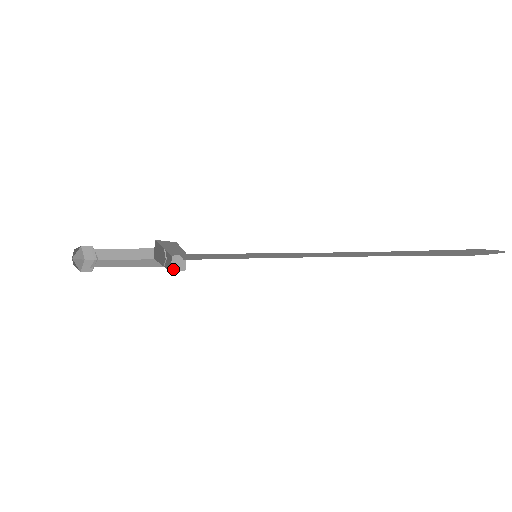
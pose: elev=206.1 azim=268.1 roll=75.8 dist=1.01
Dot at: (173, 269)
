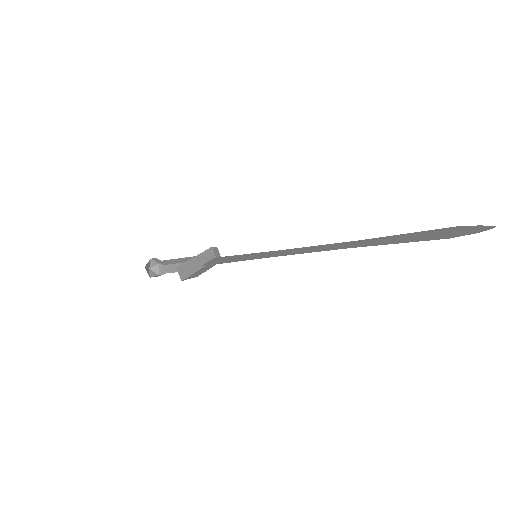
Dot at: occluded
